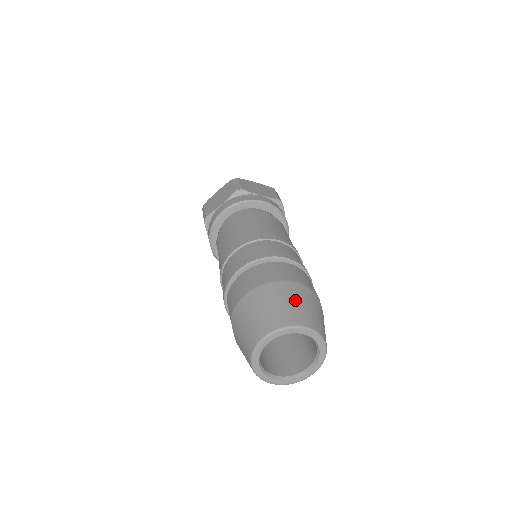
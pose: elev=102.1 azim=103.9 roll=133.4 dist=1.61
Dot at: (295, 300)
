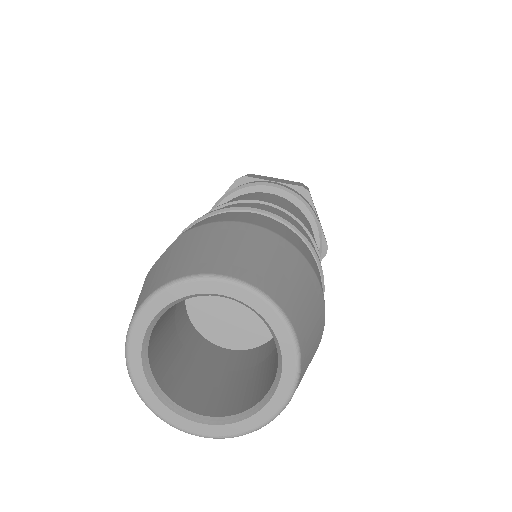
Dot at: (308, 296)
